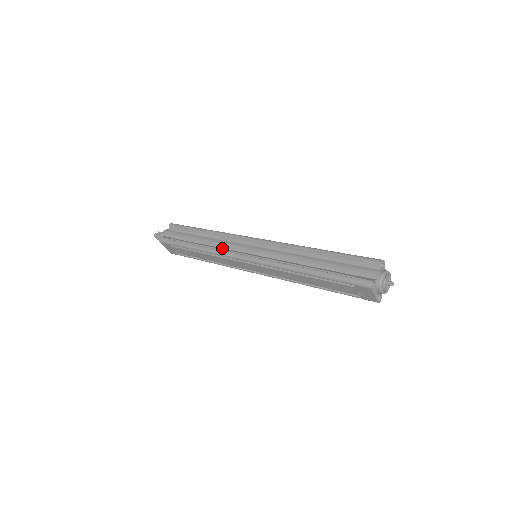
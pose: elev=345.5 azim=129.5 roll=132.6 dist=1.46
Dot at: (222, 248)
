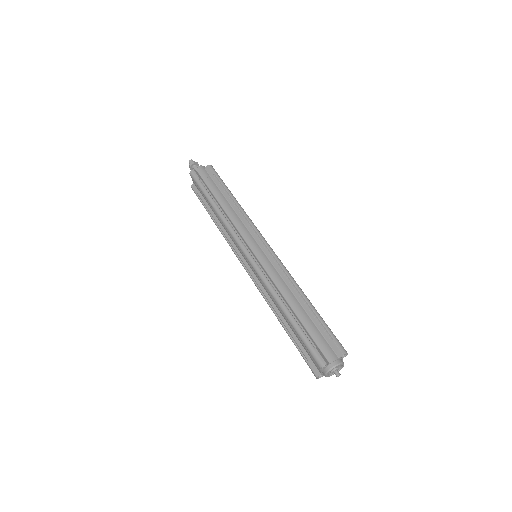
Dot at: (230, 238)
